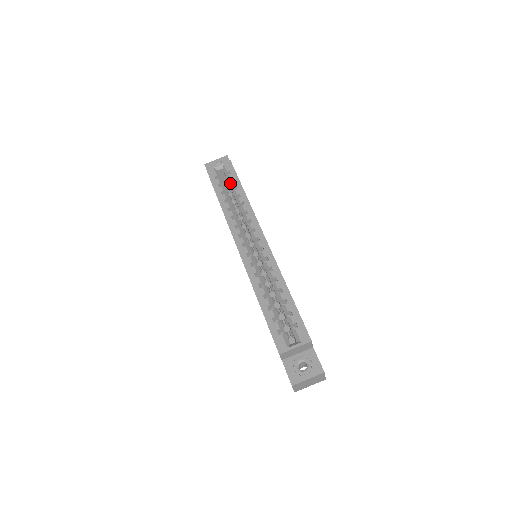
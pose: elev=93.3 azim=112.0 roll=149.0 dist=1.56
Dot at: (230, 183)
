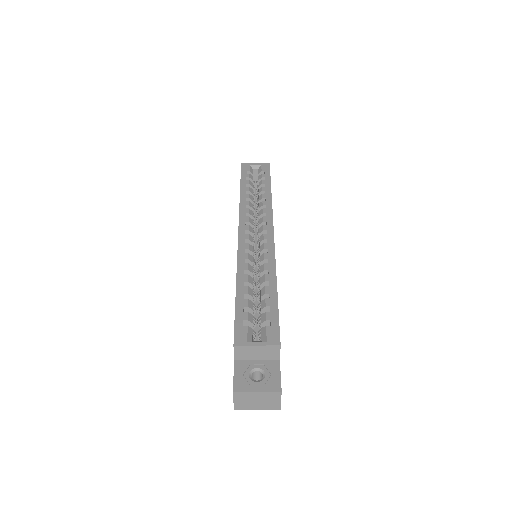
Dot at: occluded
